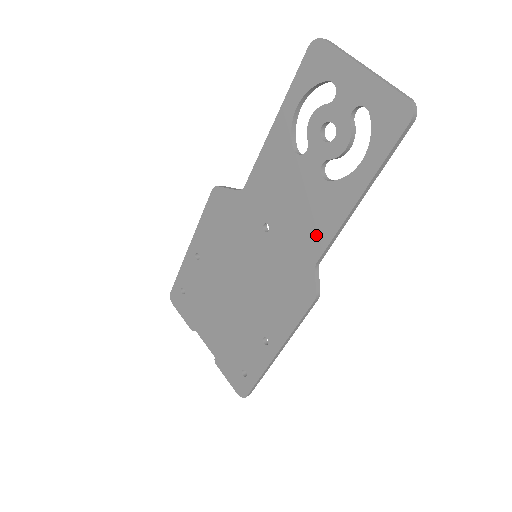
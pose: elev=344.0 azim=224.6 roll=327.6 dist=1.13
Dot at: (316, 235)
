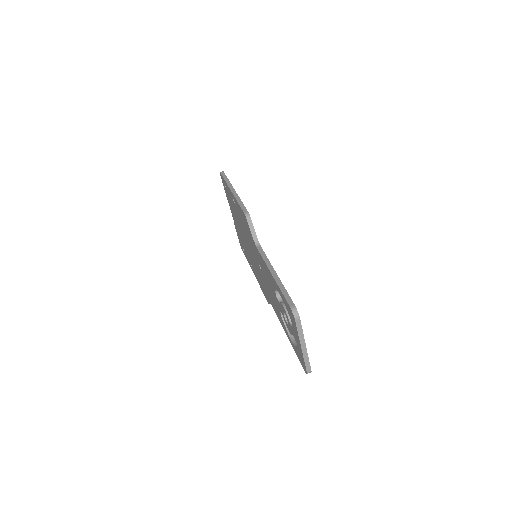
Dot at: (274, 306)
